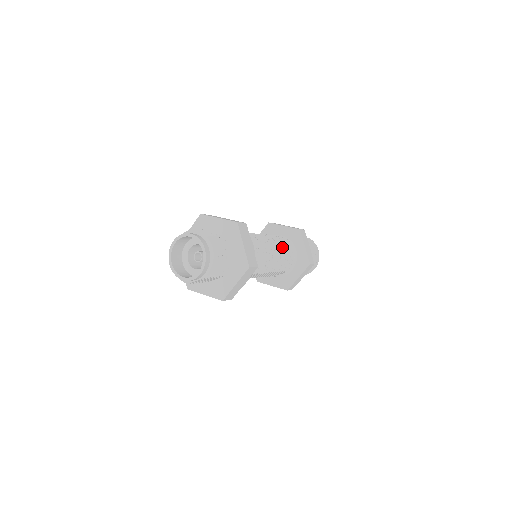
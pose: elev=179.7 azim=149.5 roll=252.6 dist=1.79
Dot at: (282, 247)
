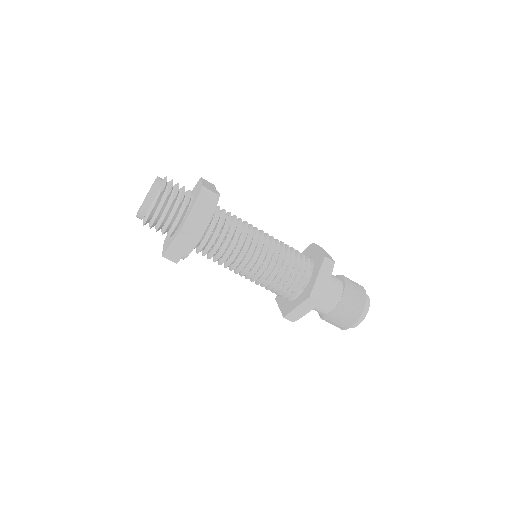
Dot at: occluded
